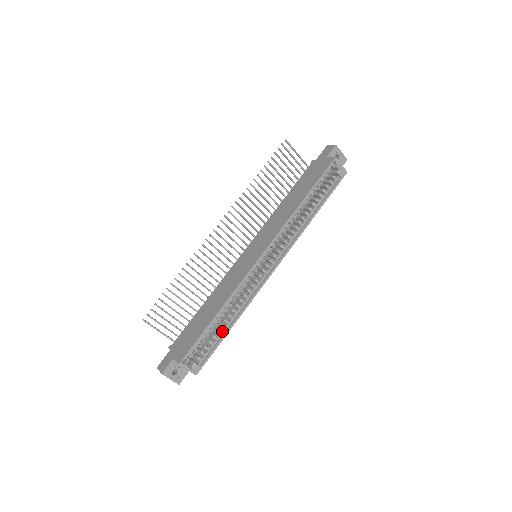
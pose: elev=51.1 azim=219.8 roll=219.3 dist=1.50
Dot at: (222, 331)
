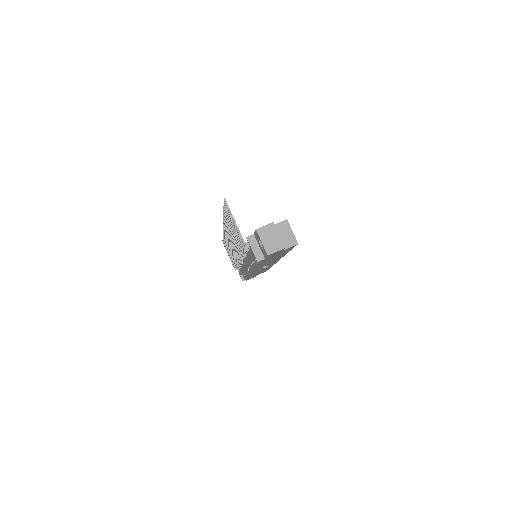
Dot at: occluded
